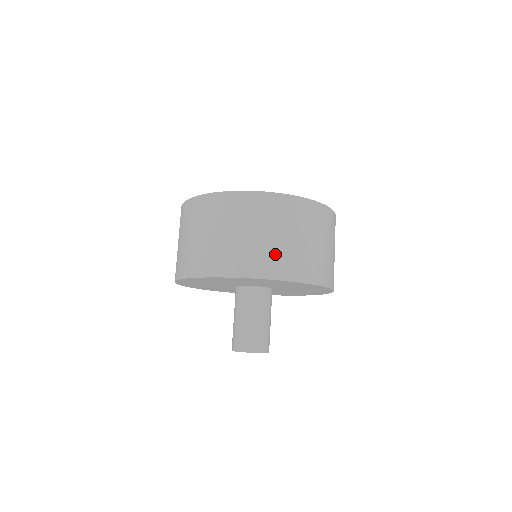
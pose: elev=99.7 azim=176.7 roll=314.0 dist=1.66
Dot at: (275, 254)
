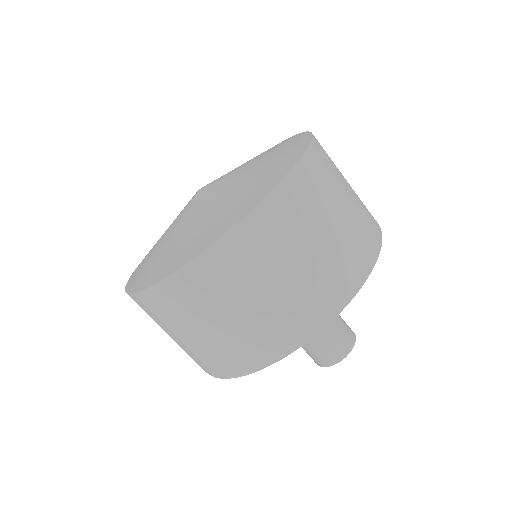
Dot at: (208, 354)
